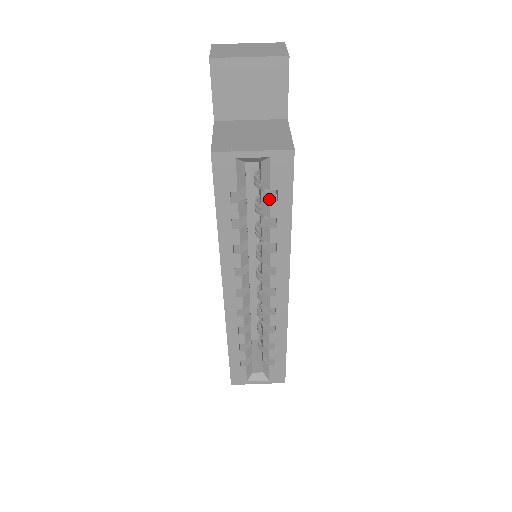
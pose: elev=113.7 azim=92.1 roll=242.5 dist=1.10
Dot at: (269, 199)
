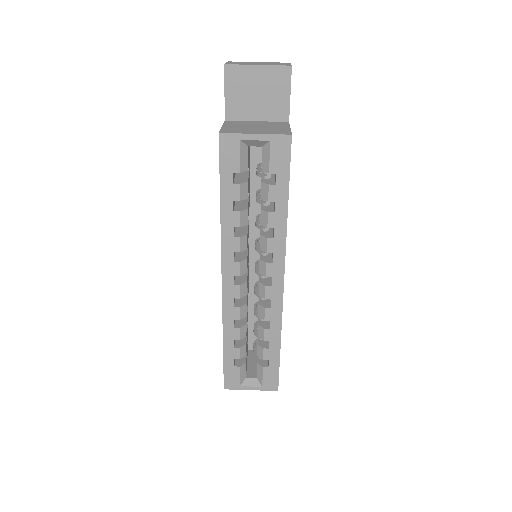
Dot at: (268, 183)
